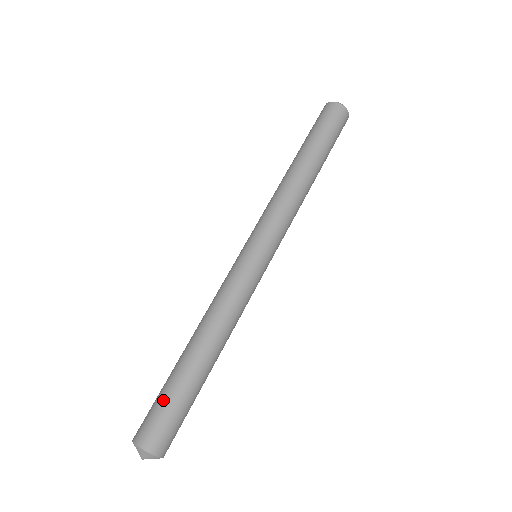
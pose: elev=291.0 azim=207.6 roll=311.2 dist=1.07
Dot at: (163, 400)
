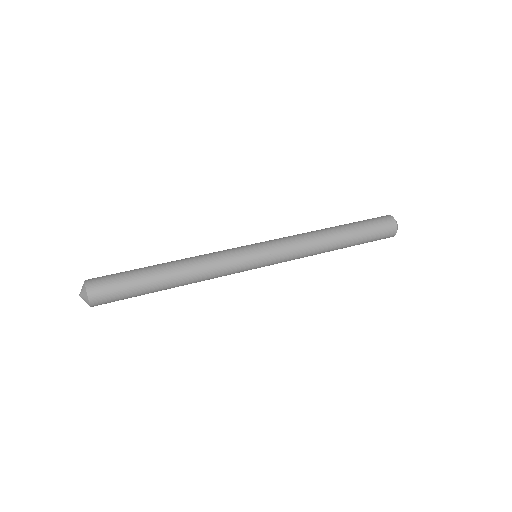
Dot at: (123, 276)
